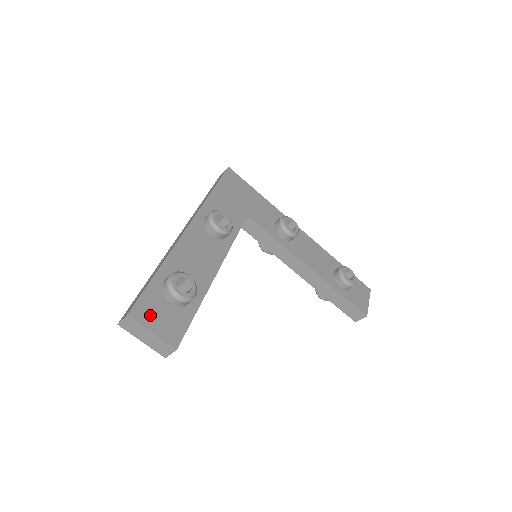
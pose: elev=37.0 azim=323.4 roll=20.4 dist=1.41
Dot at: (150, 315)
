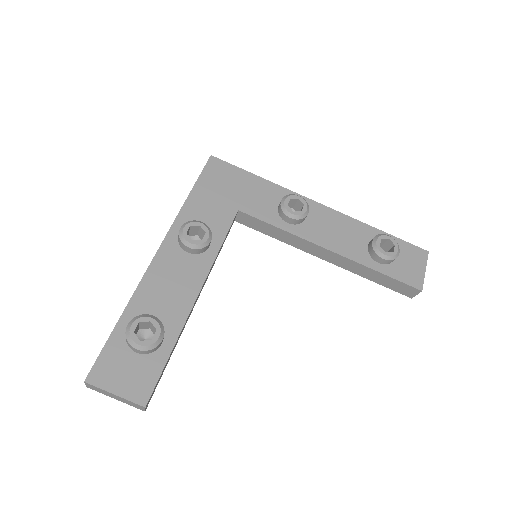
Dot at: (111, 374)
